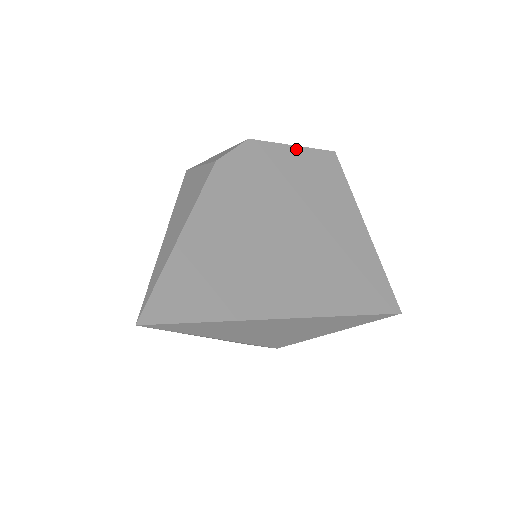
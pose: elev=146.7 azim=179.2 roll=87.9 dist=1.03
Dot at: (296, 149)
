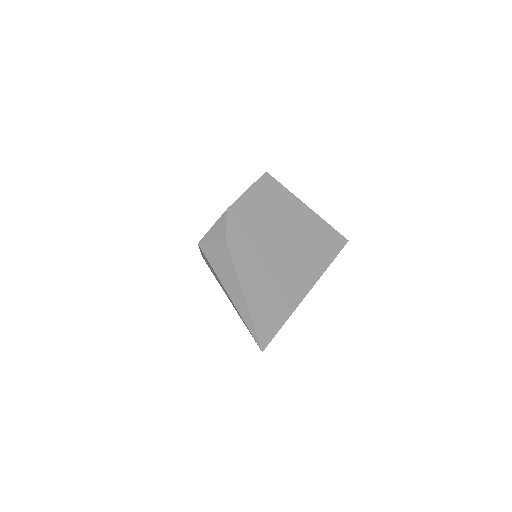
Dot at: (250, 191)
